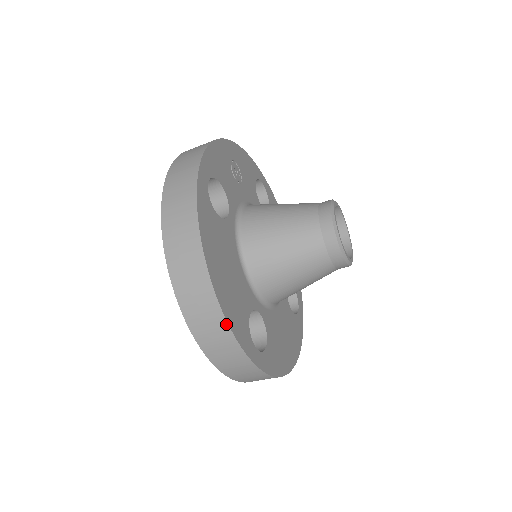
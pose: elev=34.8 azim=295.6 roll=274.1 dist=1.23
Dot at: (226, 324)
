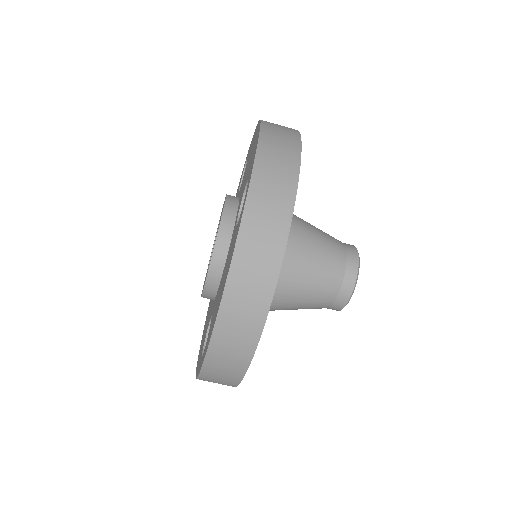
Dot at: (250, 358)
